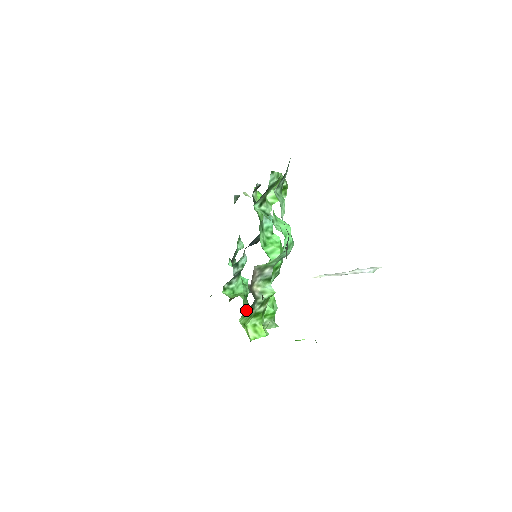
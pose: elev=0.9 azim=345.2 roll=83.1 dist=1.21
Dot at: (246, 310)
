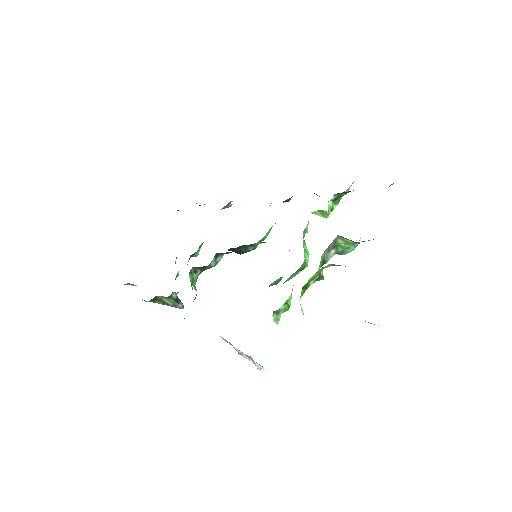
Dot at: (331, 264)
